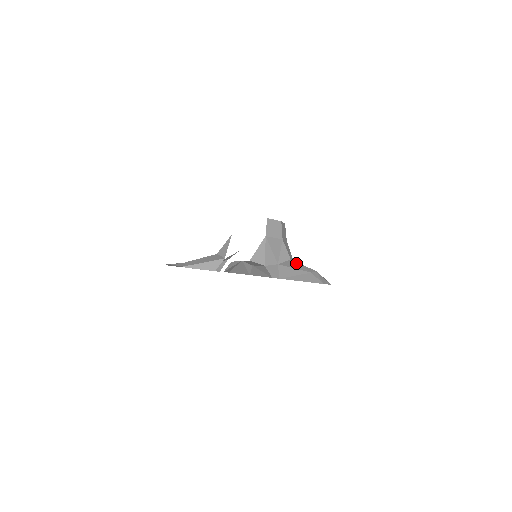
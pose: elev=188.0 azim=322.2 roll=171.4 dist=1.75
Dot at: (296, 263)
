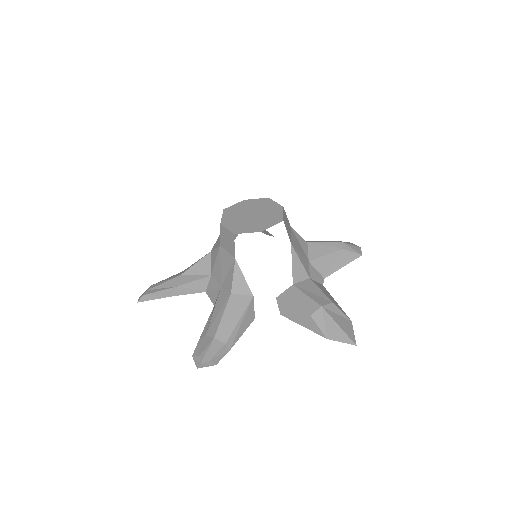
Dot at: (318, 245)
